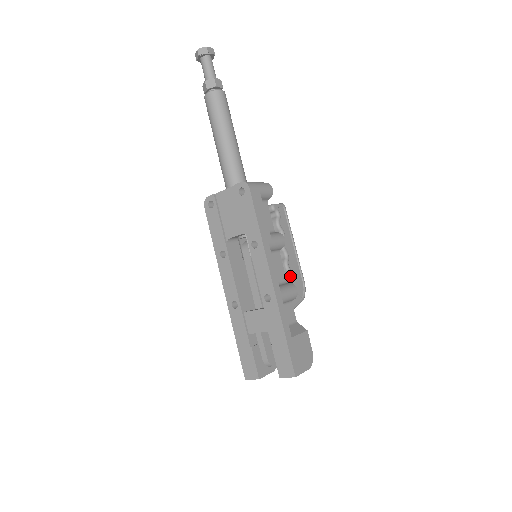
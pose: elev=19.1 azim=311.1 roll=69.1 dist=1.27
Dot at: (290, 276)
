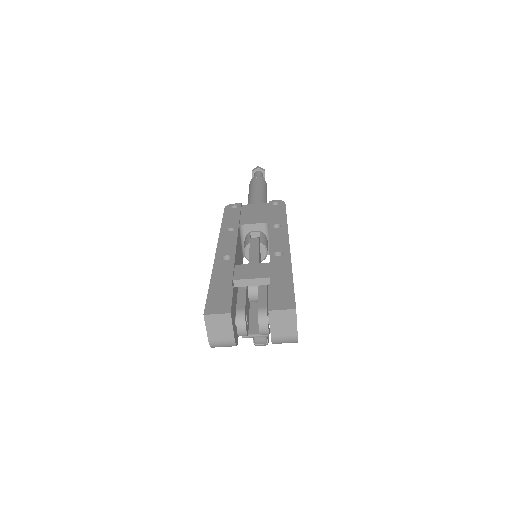
Dot at: occluded
